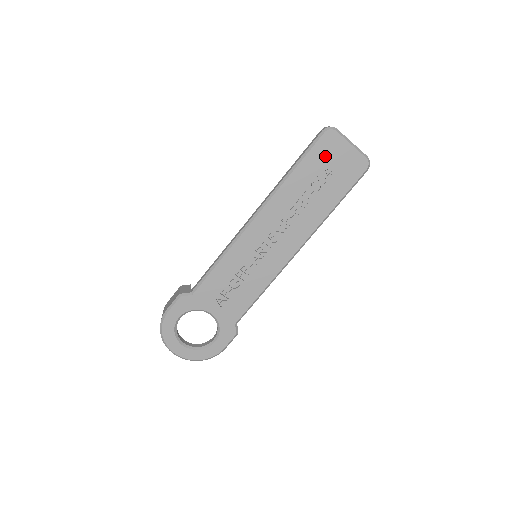
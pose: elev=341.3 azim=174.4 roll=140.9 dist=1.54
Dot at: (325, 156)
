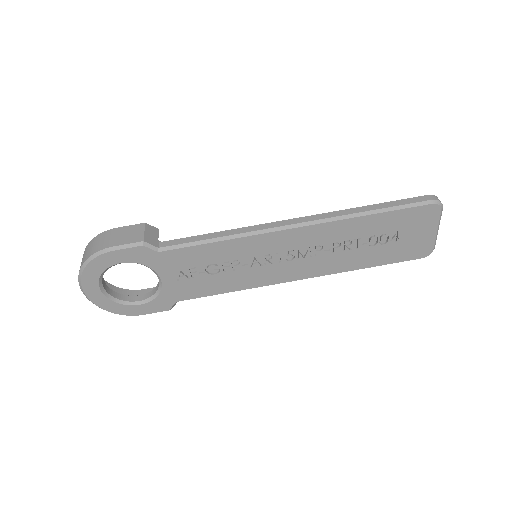
Dot at: (409, 223)
